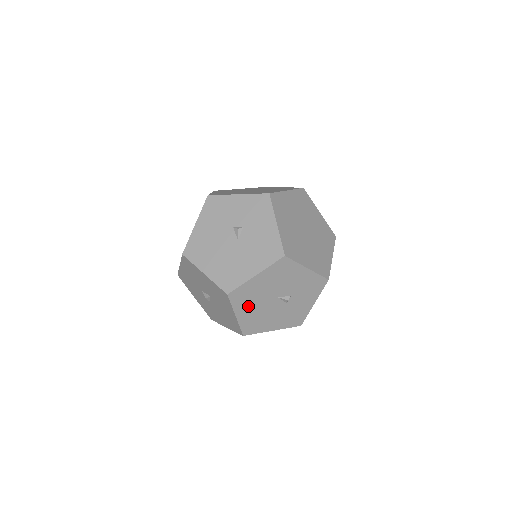
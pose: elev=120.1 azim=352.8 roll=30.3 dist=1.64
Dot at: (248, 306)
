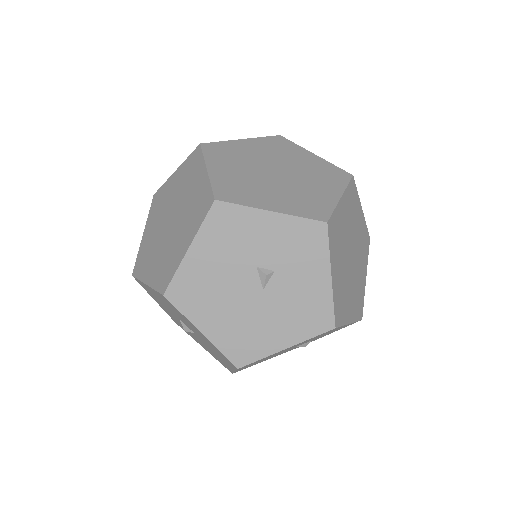
Dot at: (256, 362)
